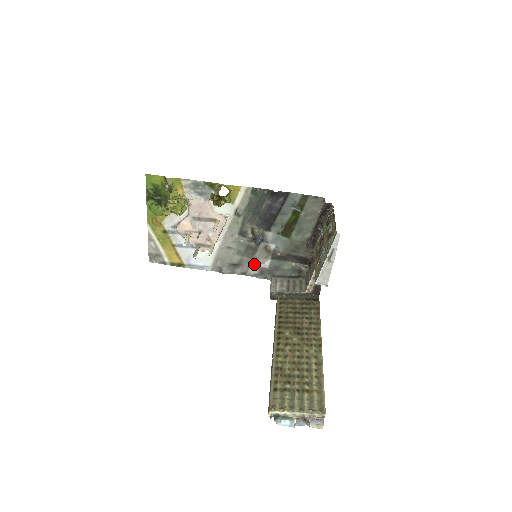
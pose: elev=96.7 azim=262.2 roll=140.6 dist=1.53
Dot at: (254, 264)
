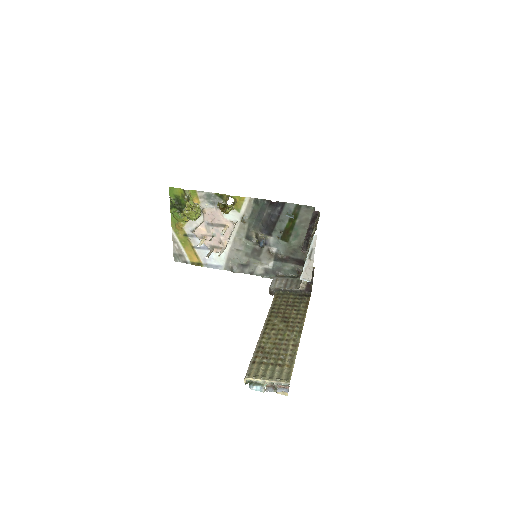
Dot at: (260, 265)
